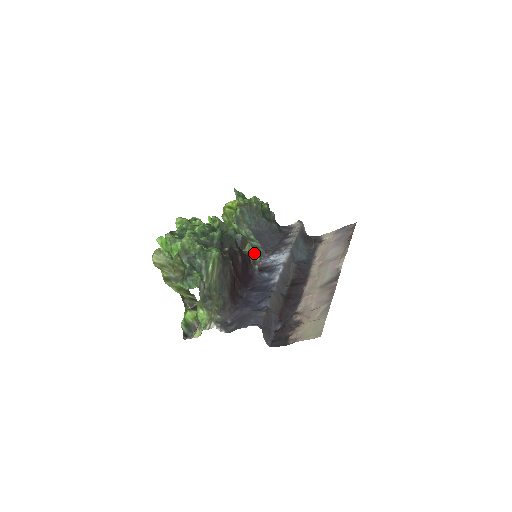
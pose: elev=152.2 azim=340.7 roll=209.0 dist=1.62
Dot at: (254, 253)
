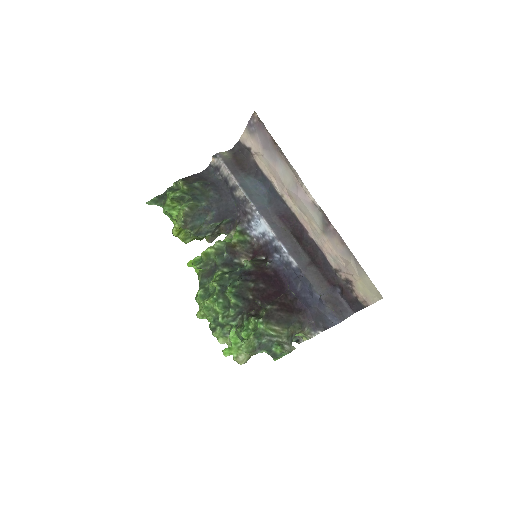
Dot at: (241, 238)
